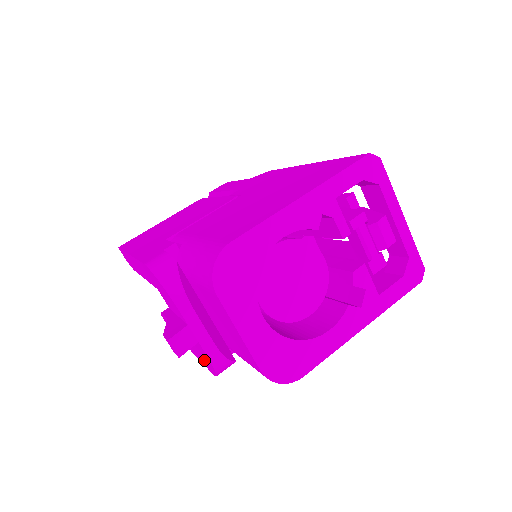
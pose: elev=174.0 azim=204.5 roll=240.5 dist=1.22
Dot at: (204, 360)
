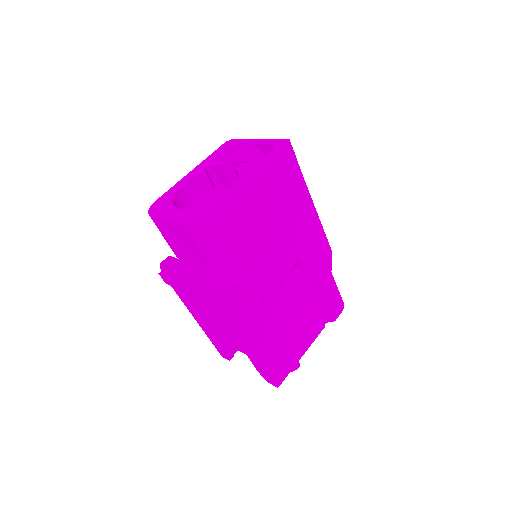
Dot at: (213, 298)
